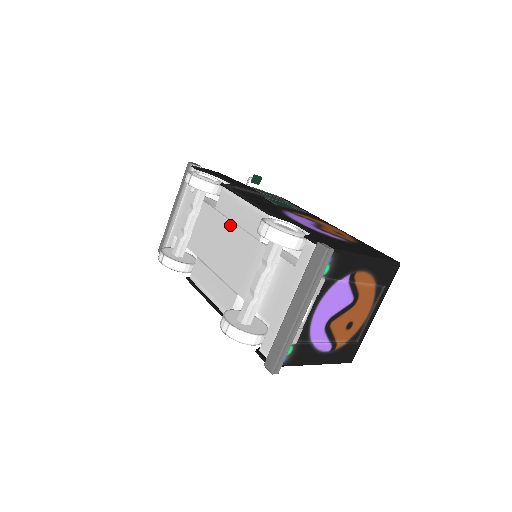
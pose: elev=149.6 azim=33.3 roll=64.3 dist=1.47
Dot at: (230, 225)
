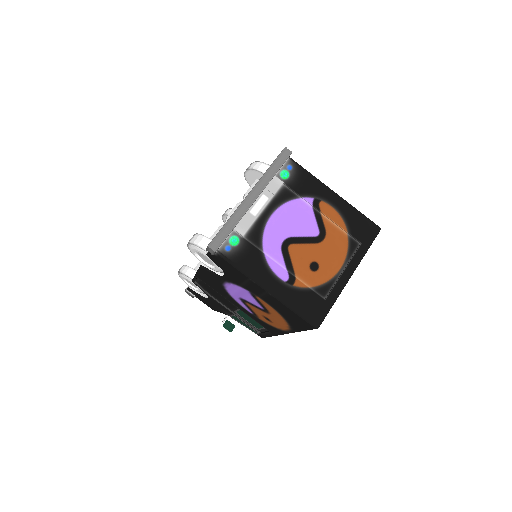
Dot at: occluded
